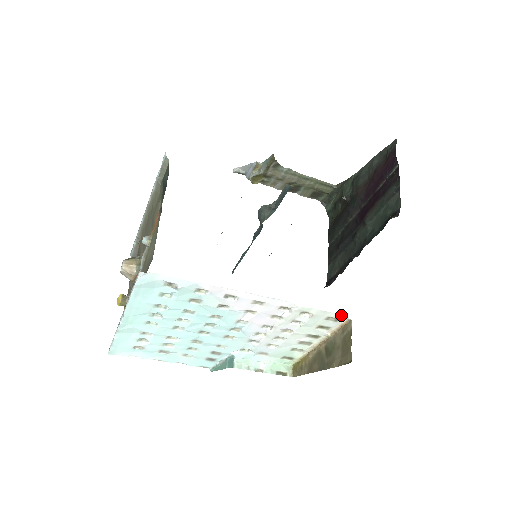
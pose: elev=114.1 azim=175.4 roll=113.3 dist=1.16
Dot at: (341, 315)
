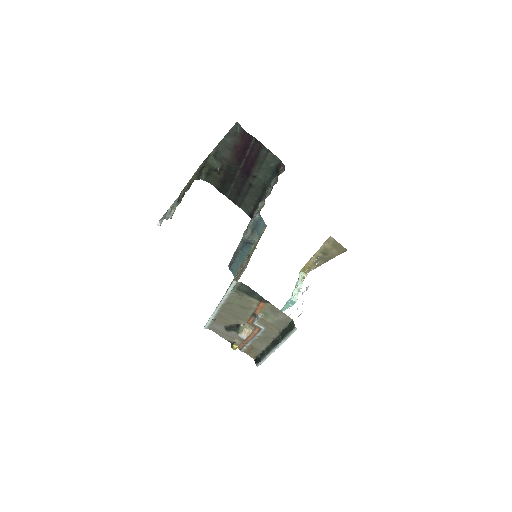
Dot at: occluded
